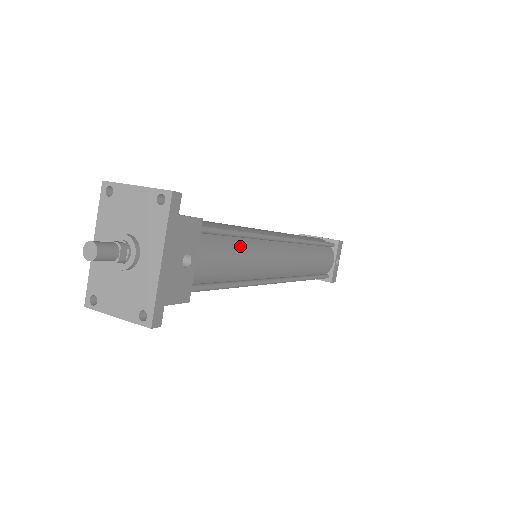
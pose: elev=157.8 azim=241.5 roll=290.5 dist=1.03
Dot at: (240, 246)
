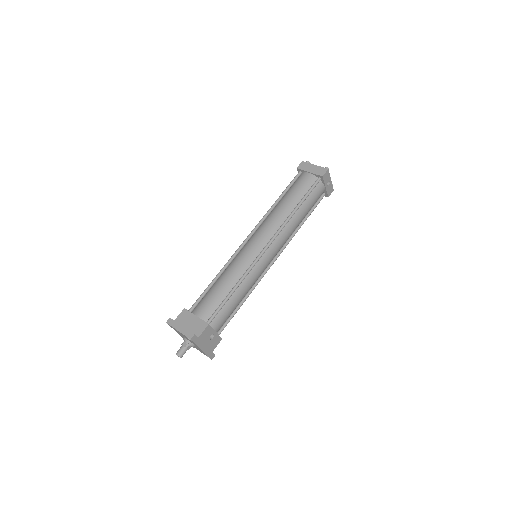
Dot at: (236, 295)
